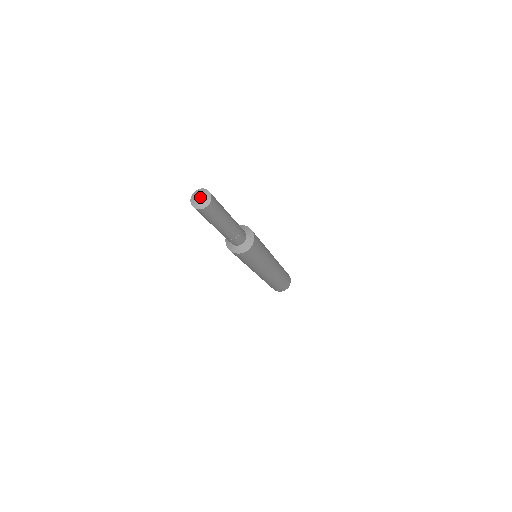
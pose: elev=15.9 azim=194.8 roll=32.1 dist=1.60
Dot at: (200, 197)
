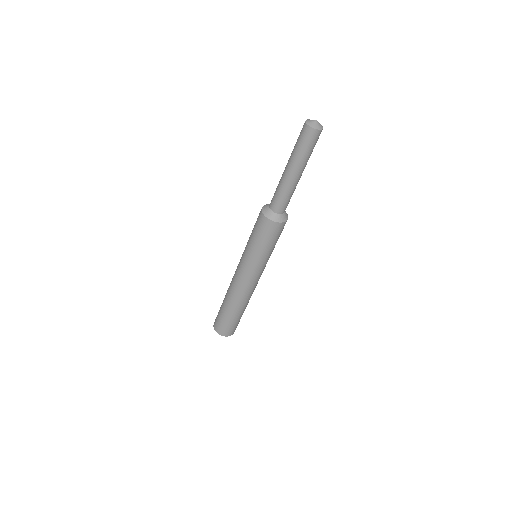
Dot at: occluded
